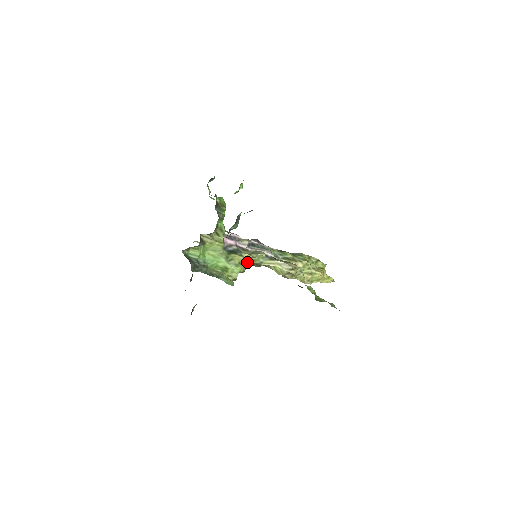
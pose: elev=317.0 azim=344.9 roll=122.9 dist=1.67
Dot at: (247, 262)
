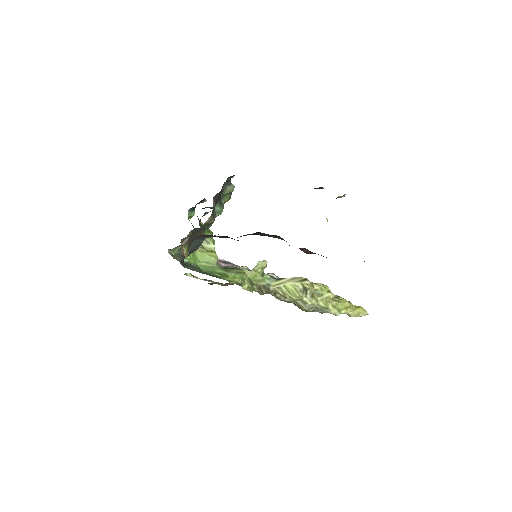
Dot at: (251, 282)
